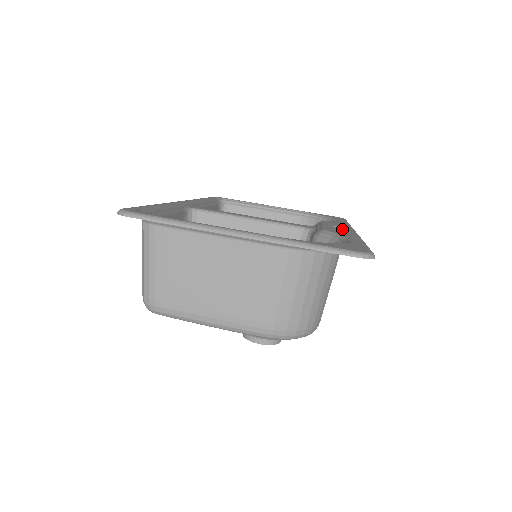
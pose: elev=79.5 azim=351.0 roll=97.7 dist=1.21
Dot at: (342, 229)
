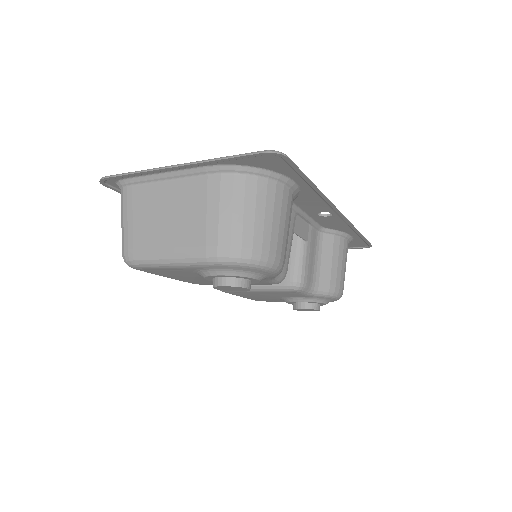
Dot at: (322, 207)
